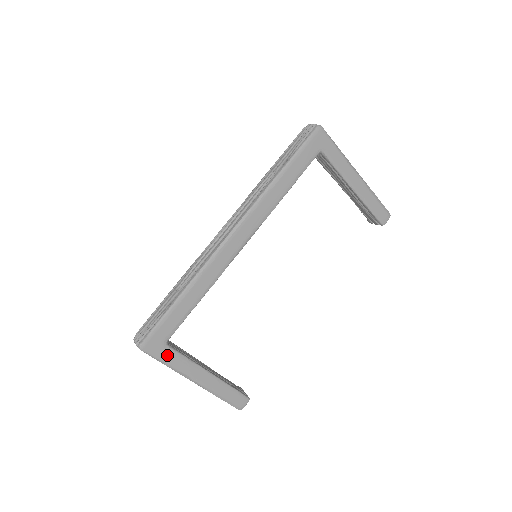
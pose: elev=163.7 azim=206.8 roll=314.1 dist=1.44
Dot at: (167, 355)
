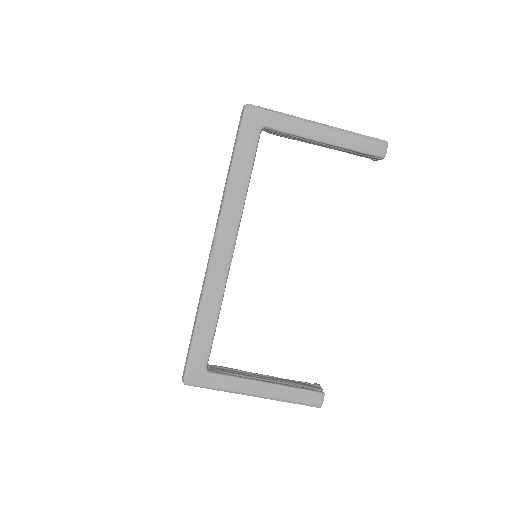
Dot at: (213, 381)
